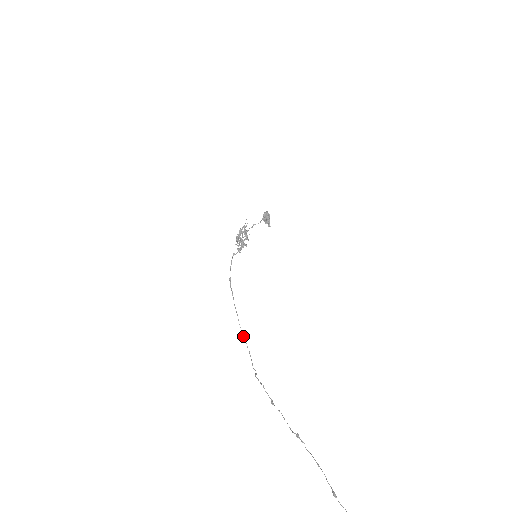
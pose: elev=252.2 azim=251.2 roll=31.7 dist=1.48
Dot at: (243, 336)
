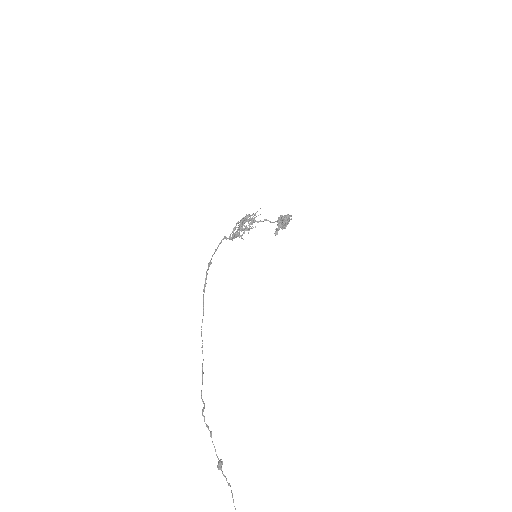
Dot at: (202, 346)
